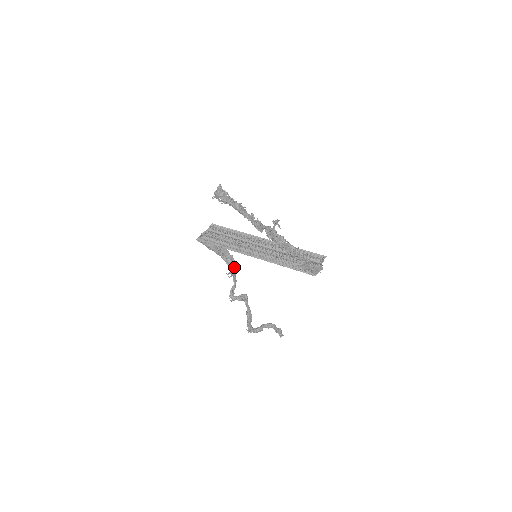
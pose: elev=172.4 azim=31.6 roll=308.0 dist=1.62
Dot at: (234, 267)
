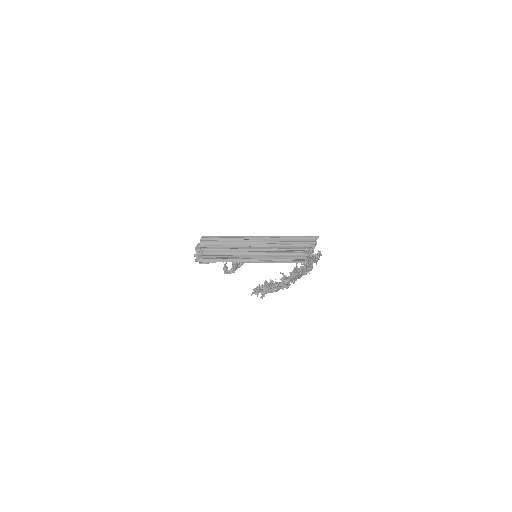
Dot at: occluded
